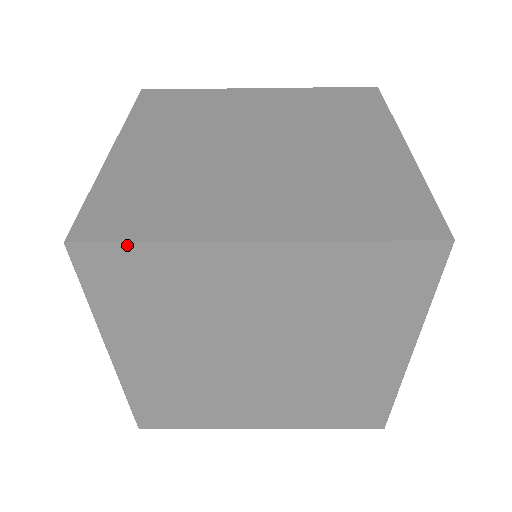
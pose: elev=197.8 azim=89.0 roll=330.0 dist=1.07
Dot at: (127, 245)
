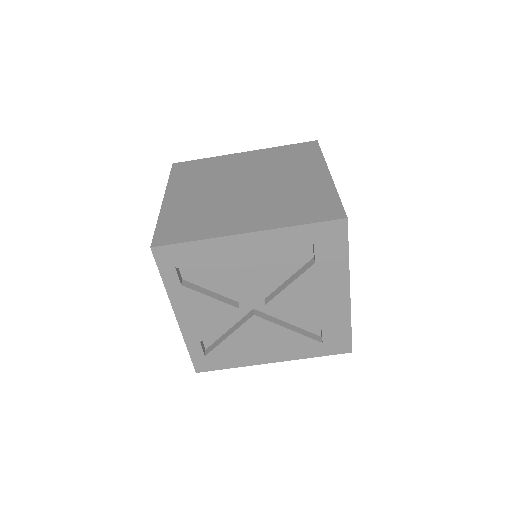
Dot at: (196, 161)
